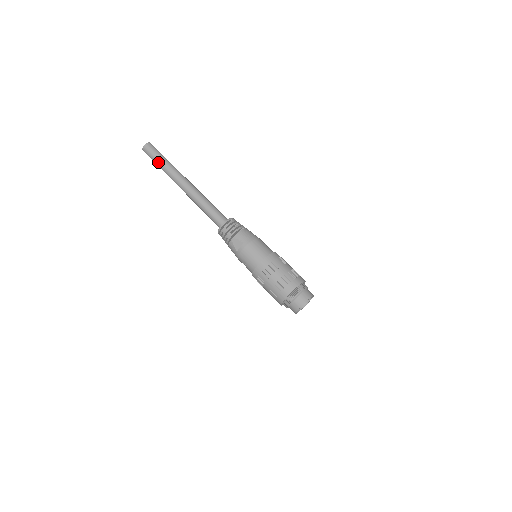
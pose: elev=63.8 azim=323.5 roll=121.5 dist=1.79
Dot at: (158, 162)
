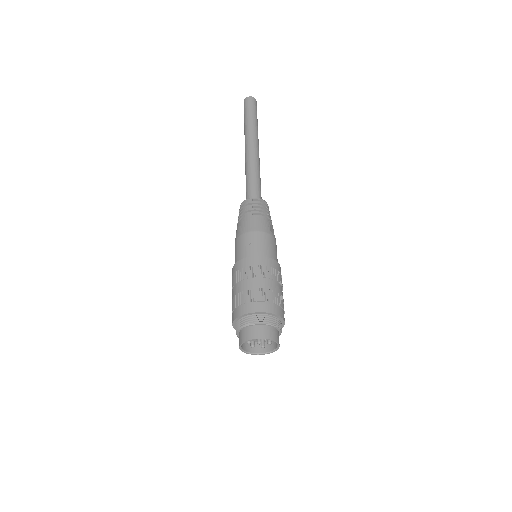
Dot at: occluded
